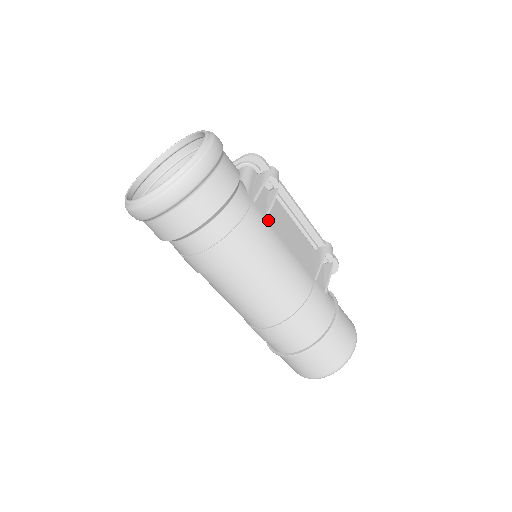
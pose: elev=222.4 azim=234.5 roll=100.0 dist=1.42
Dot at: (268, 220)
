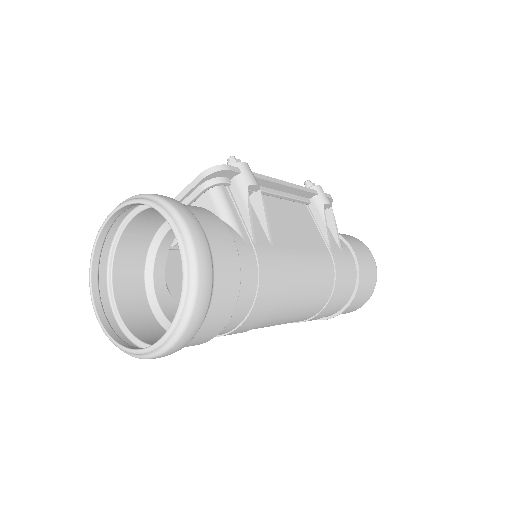
Dot at: (273, 243)
